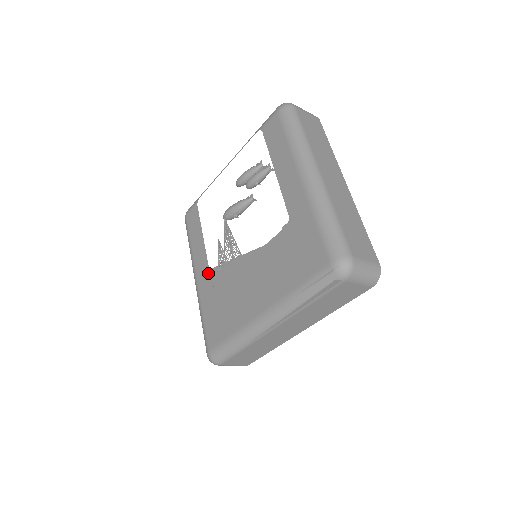
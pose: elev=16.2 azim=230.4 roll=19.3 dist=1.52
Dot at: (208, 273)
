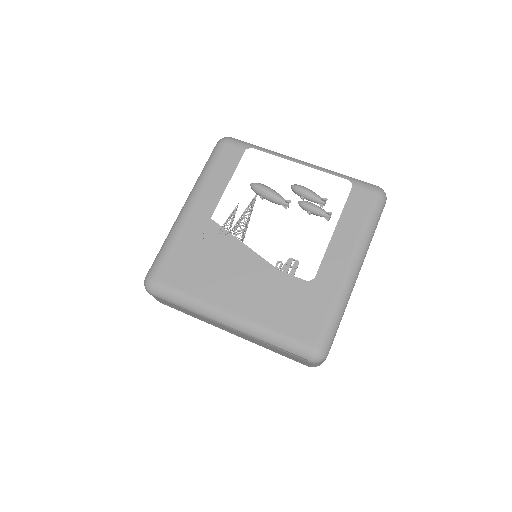
Dot at: (207, 220)
